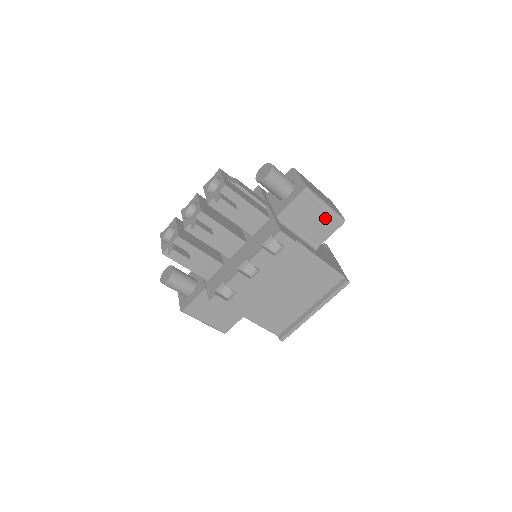
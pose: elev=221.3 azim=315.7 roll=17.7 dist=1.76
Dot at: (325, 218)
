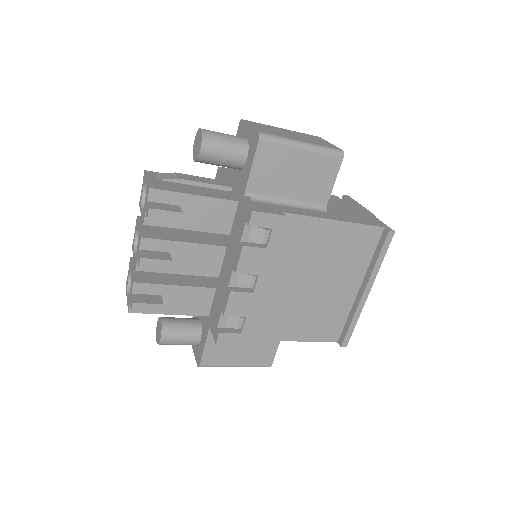
Dot at: (313, 163)
